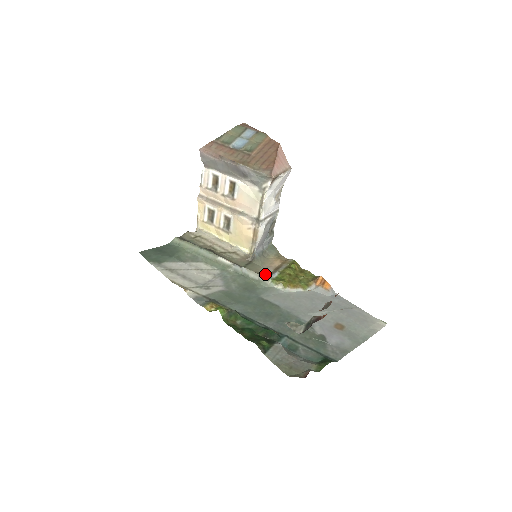
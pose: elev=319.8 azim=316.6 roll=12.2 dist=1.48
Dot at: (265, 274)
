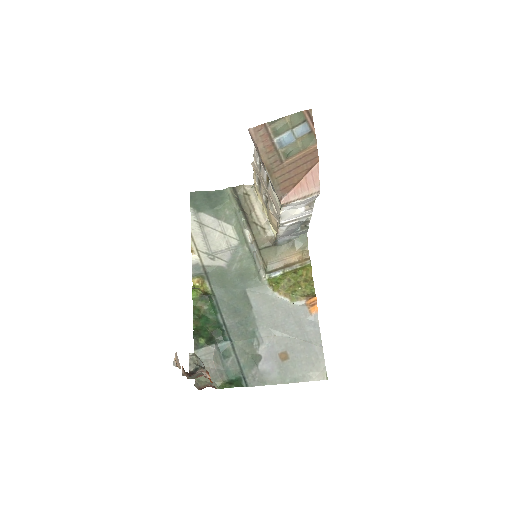
Dot at: (271, 267)
